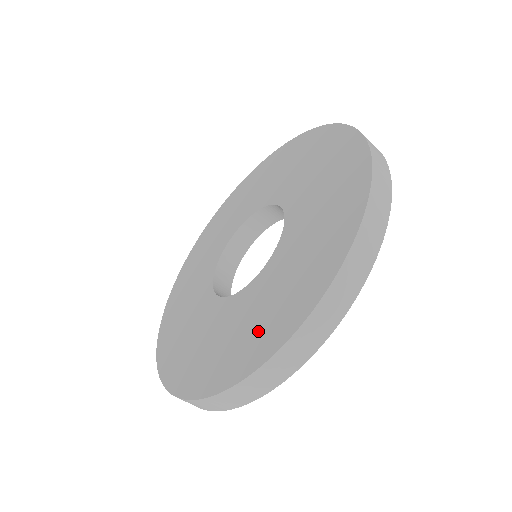
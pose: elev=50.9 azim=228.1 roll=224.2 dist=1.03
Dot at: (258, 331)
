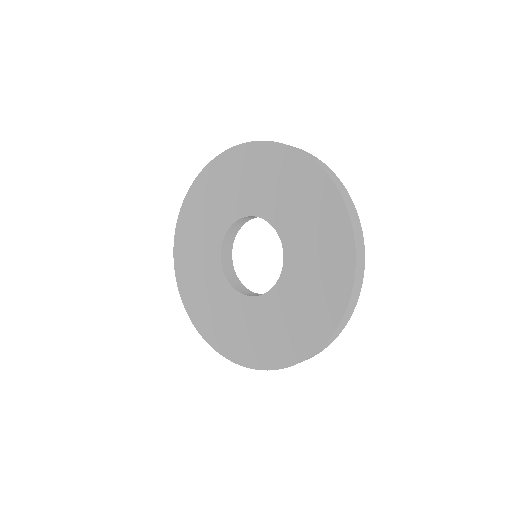
Dot at: (205, 311)
